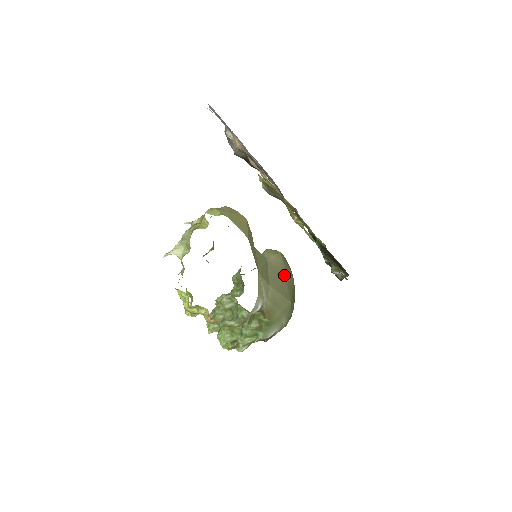
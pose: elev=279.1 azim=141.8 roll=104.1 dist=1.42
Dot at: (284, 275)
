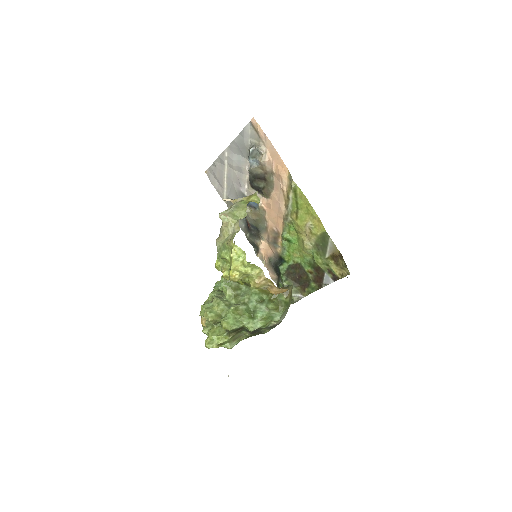
Dot at: occluded
